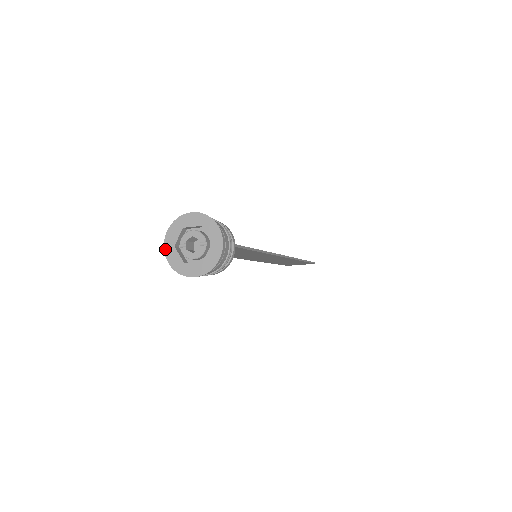
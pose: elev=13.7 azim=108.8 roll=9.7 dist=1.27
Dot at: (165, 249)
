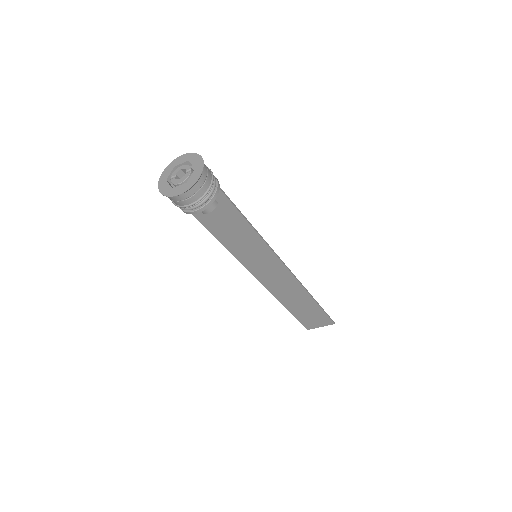
Dot at: (159, 184)
